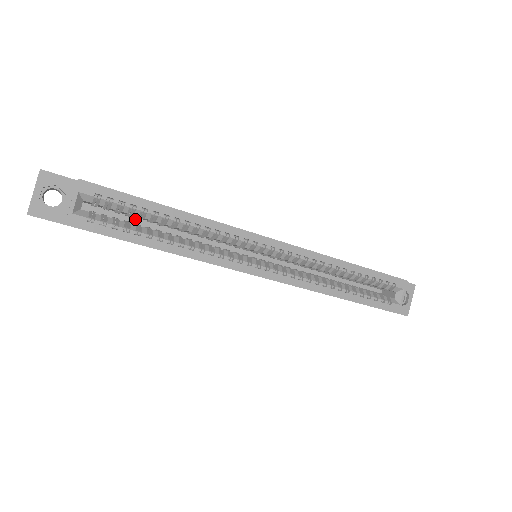
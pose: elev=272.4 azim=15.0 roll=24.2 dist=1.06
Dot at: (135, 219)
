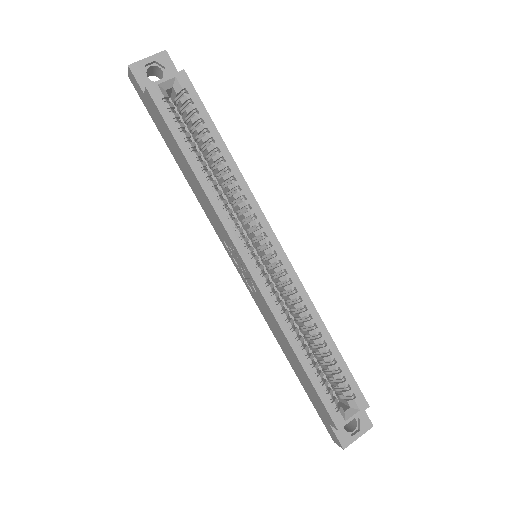
Dot at: occluded
